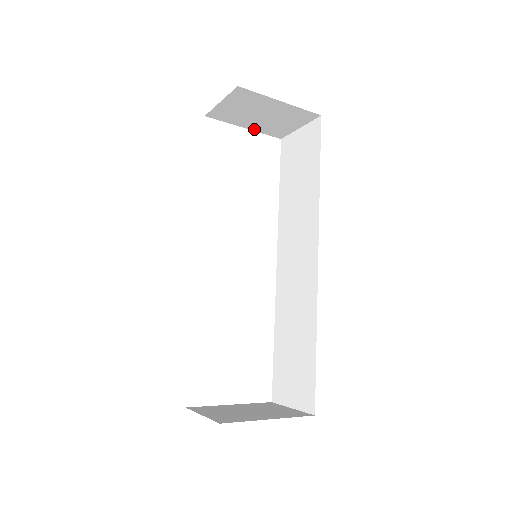
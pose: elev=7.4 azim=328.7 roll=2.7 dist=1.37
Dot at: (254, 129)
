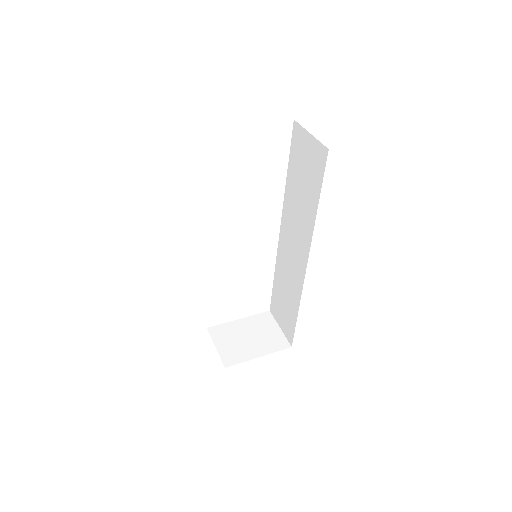
Dot at: occluded
